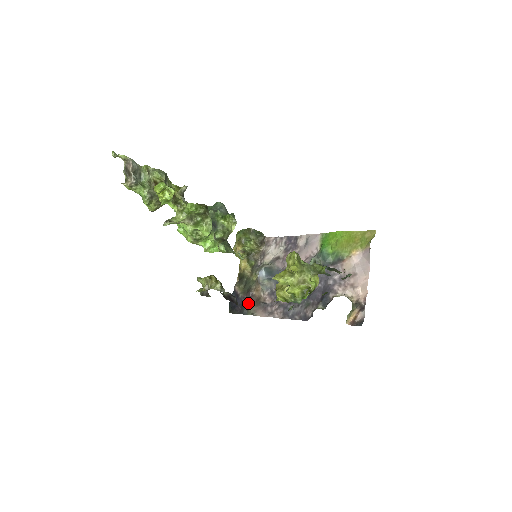
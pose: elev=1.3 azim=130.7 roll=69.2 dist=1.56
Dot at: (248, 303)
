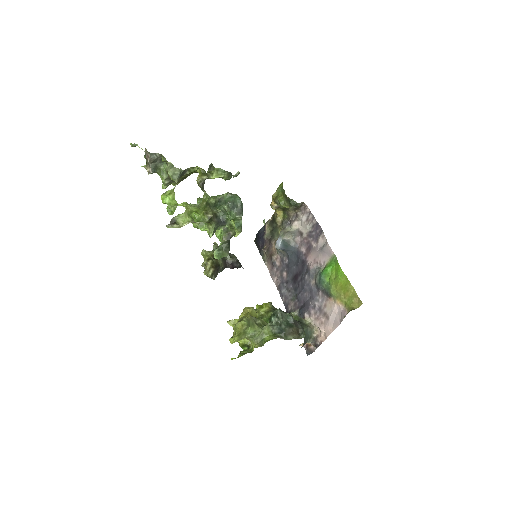
Dot at: (265, 251)
